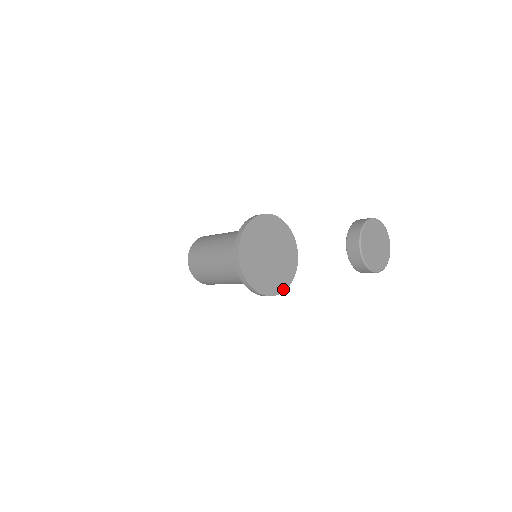
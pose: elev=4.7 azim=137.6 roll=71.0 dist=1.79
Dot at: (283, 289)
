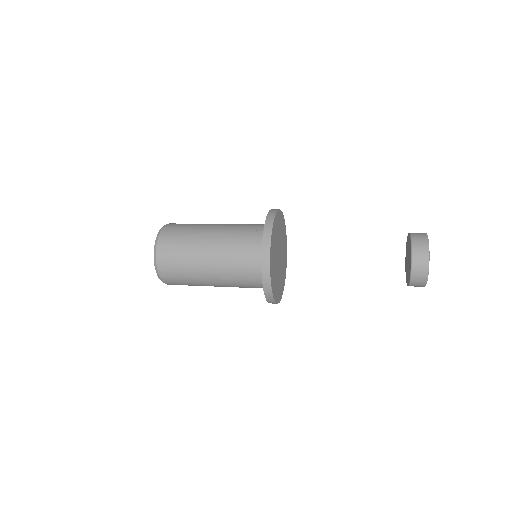
Dot at: (278, 300)
